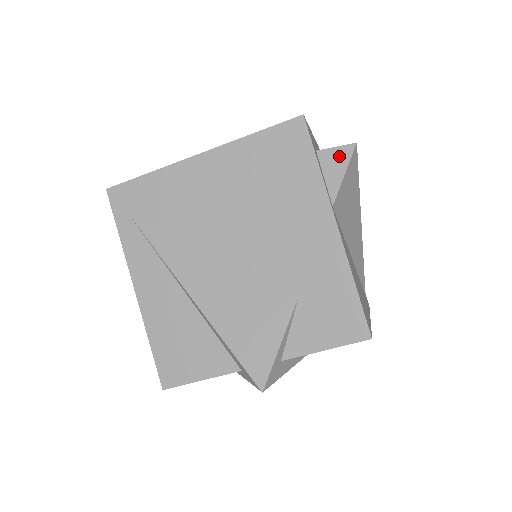
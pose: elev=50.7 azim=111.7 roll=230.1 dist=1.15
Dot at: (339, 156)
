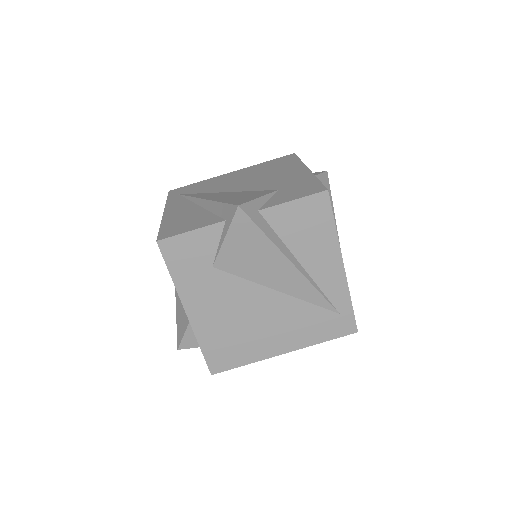
Dot at: (316, 173)
